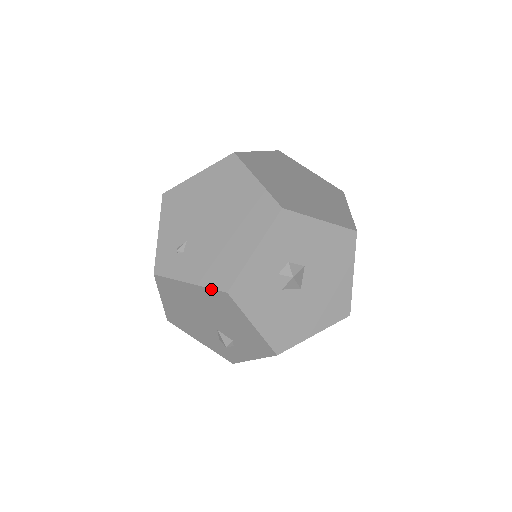
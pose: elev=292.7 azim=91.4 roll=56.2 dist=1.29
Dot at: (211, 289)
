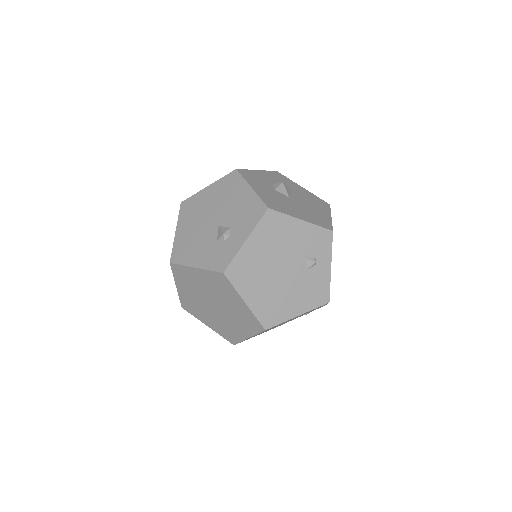
Dot at: (225, 176)
